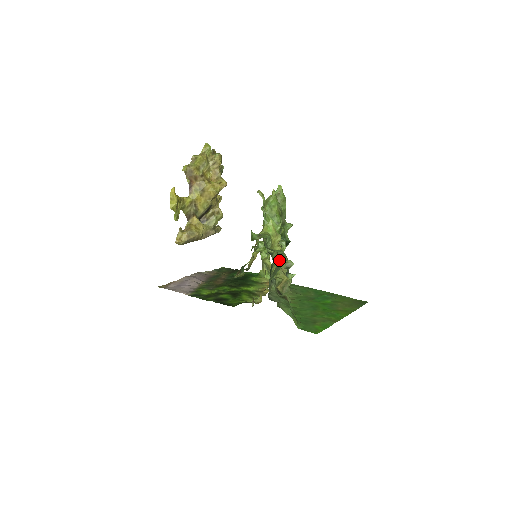
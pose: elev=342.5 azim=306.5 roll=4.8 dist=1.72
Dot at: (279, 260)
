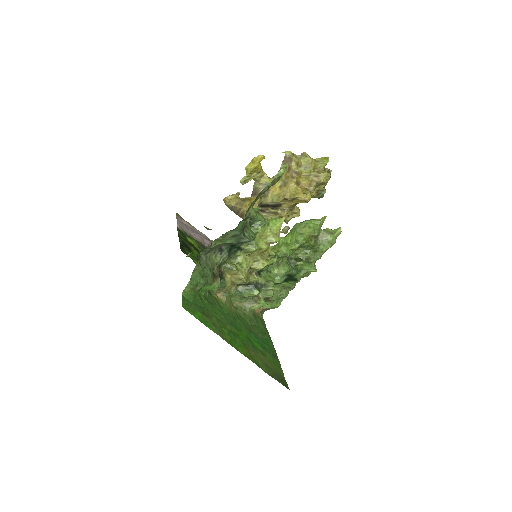
Dot at: (256, 257)
